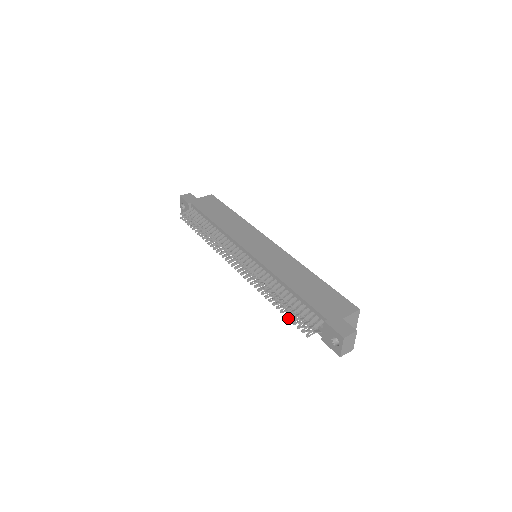
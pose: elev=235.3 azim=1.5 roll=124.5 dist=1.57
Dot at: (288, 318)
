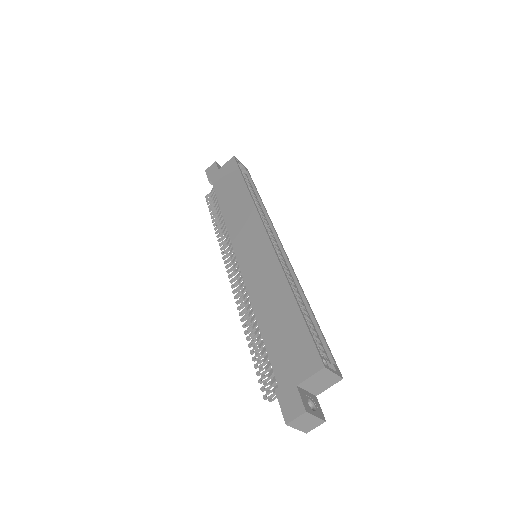
Dot at: occluded
